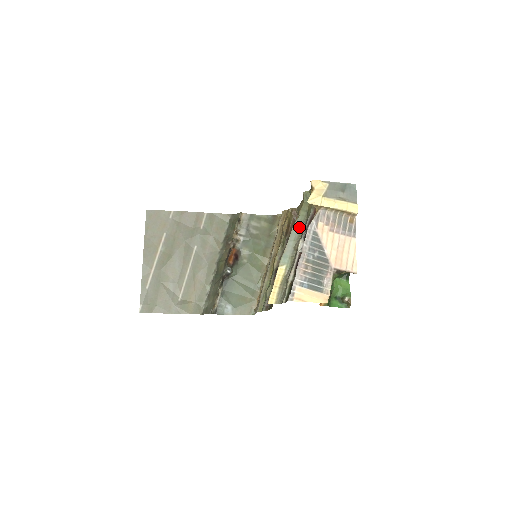
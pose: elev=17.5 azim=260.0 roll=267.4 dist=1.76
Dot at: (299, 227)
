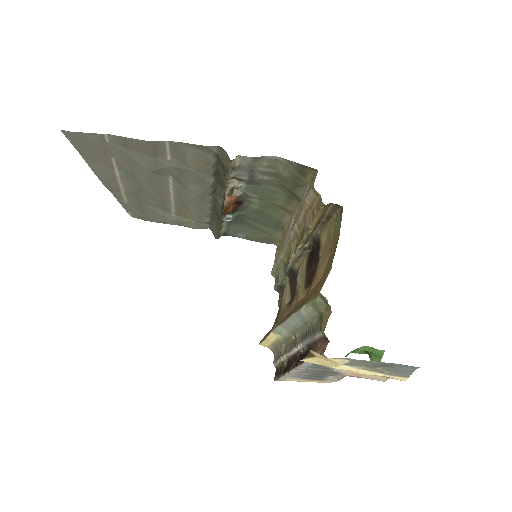
Dot at: (304, 320)
